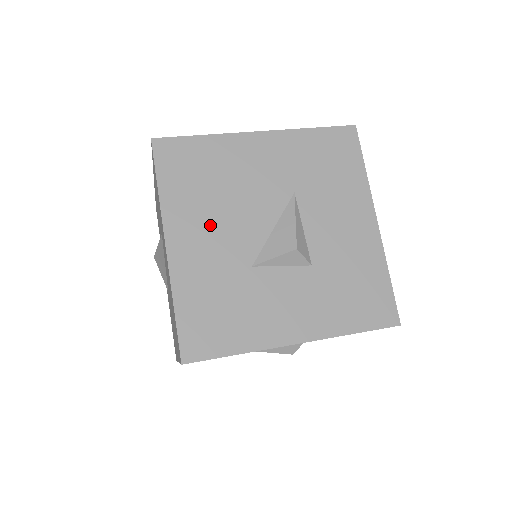
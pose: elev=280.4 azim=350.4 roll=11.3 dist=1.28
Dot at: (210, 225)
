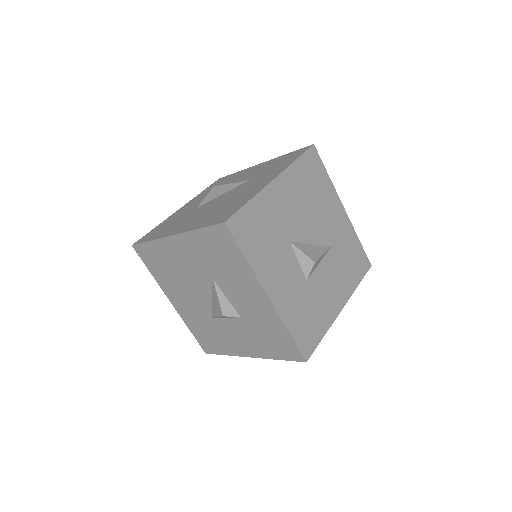
Dot at: (295, 202)
